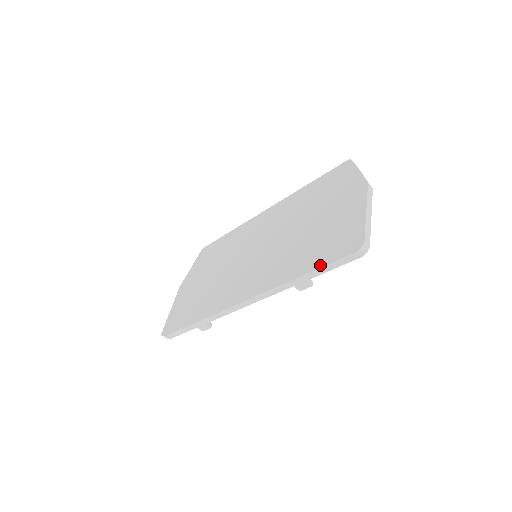
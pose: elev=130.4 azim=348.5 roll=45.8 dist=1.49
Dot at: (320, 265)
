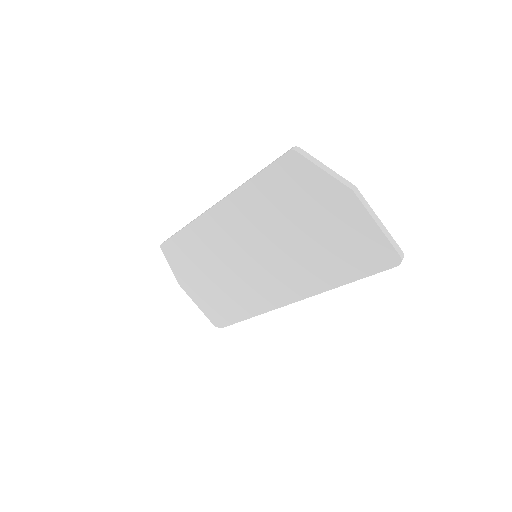
Dot at: (363, 276)
